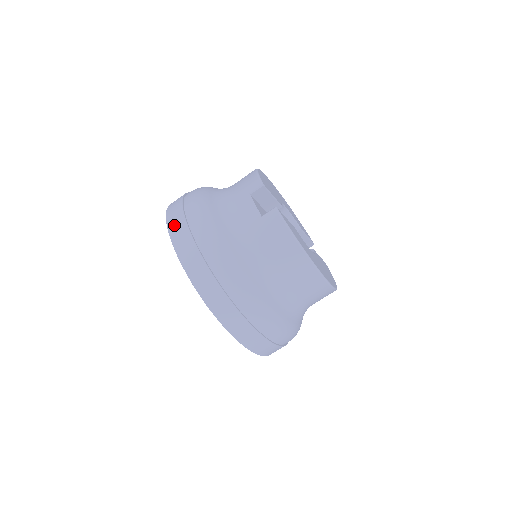
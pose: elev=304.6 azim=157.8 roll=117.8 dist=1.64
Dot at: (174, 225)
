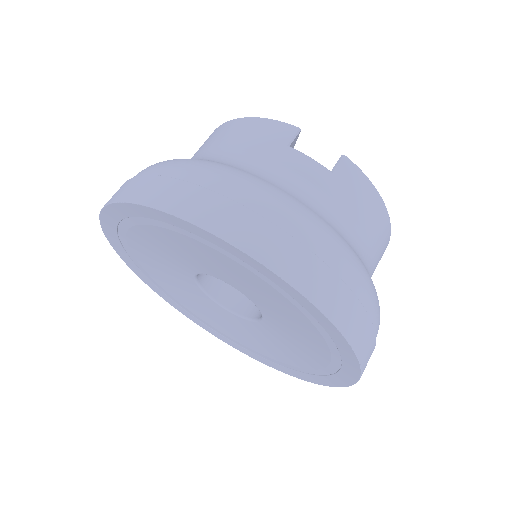
Dot at: (219, 219)
